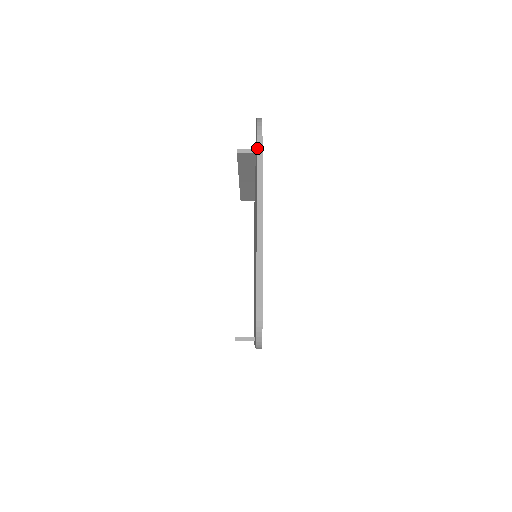
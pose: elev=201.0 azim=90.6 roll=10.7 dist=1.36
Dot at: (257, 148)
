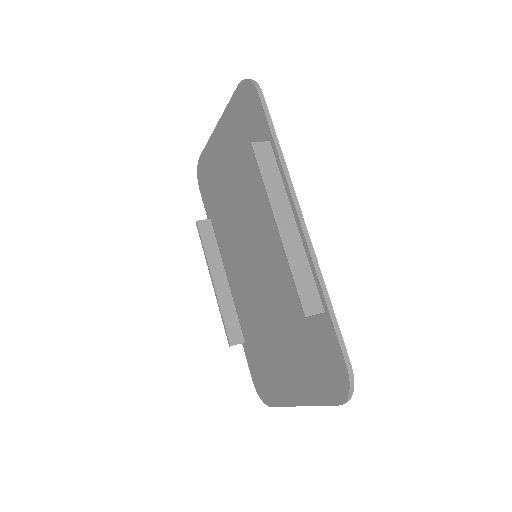
Dot at: occluded
